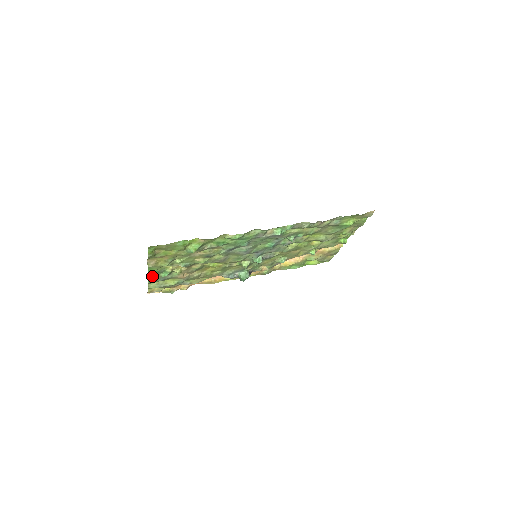
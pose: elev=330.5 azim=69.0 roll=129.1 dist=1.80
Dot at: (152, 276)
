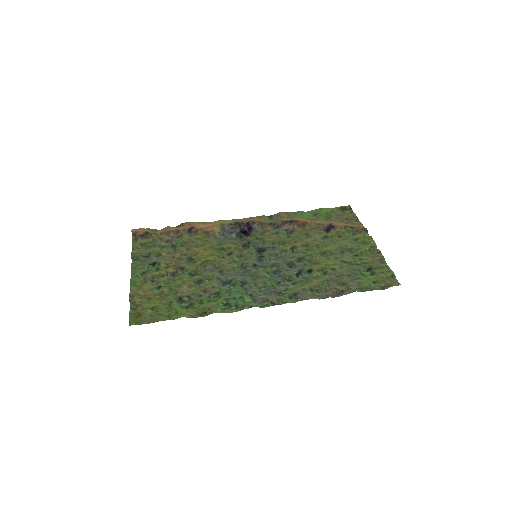
Dot at: (136, 266)
